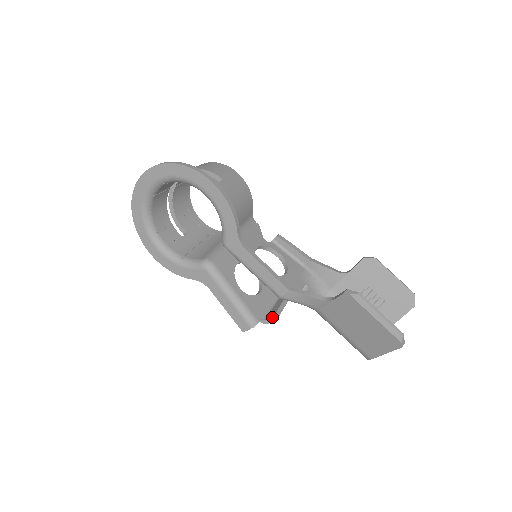
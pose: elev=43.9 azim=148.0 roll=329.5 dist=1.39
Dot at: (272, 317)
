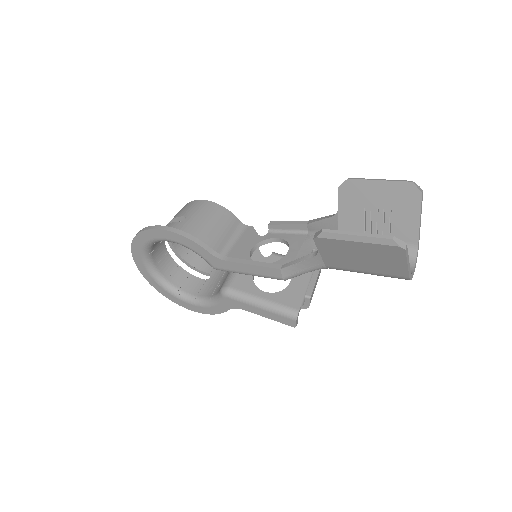
Dot at: (305, 299)
